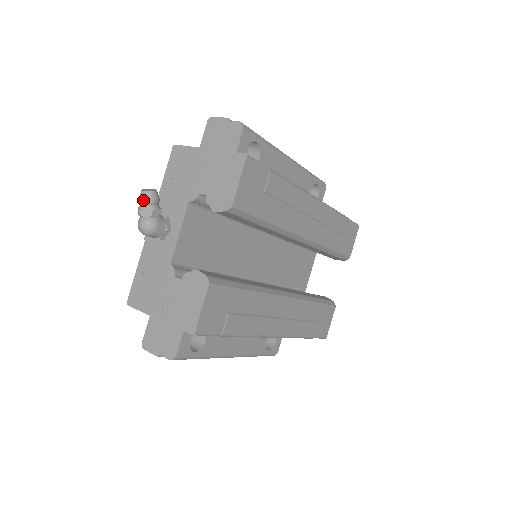
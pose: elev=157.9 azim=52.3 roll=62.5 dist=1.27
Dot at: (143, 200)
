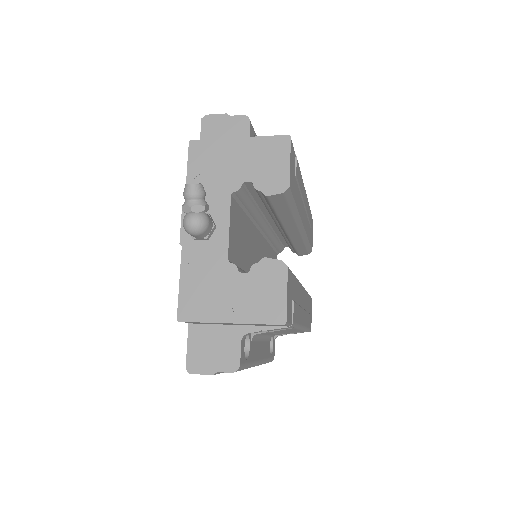
Dot at: (194, 194)
